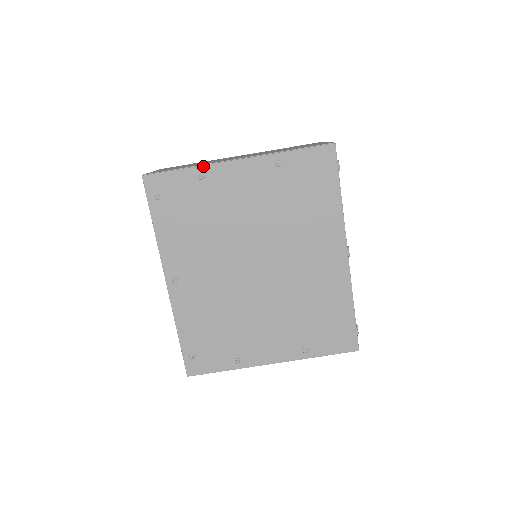
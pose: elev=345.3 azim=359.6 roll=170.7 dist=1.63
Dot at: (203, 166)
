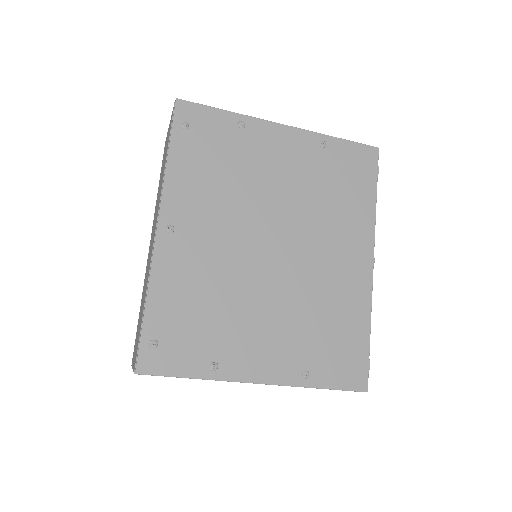
Dot at: (247, 116)
